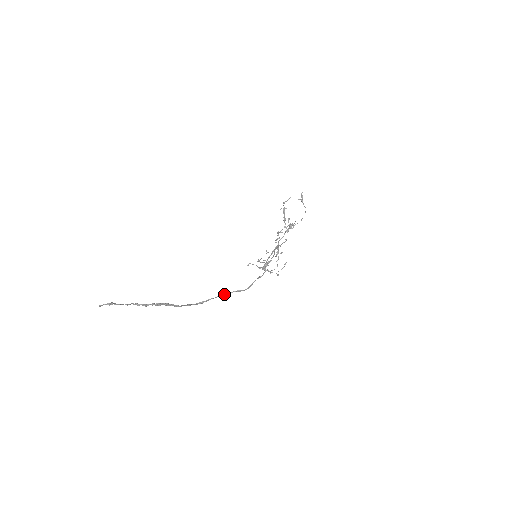
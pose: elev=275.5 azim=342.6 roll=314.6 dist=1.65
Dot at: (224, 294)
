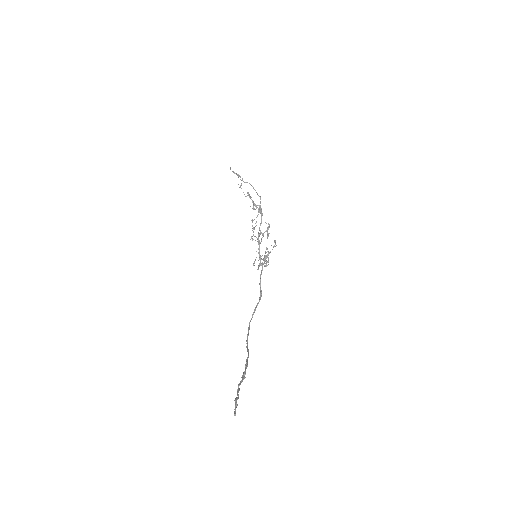
Dot at: (254, 312)
